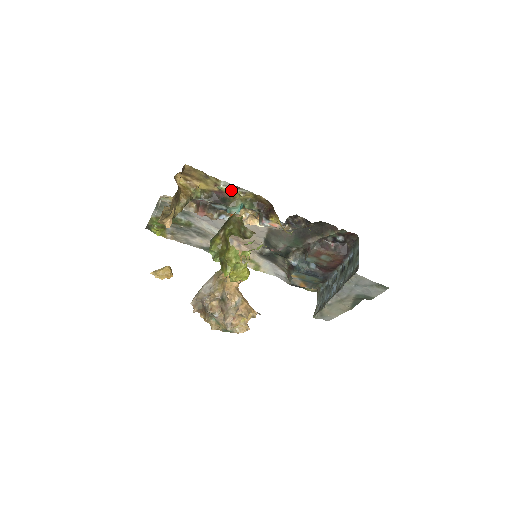
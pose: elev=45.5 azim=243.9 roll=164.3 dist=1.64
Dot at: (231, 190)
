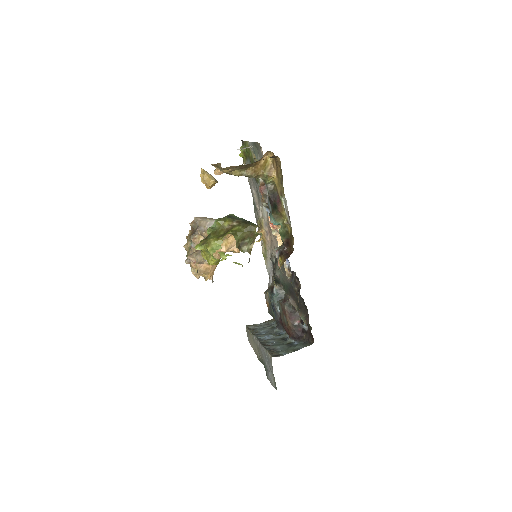
Dot at: (285, 209)
